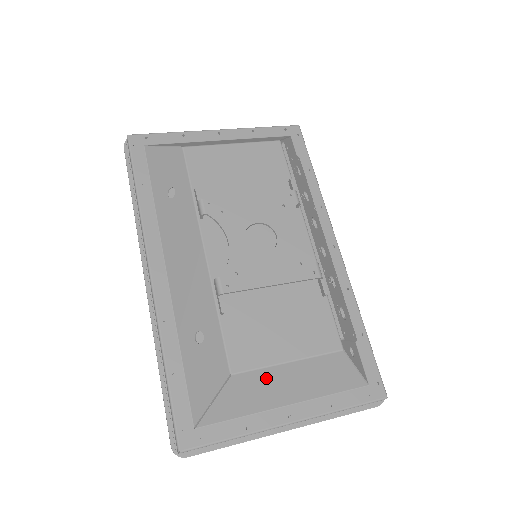
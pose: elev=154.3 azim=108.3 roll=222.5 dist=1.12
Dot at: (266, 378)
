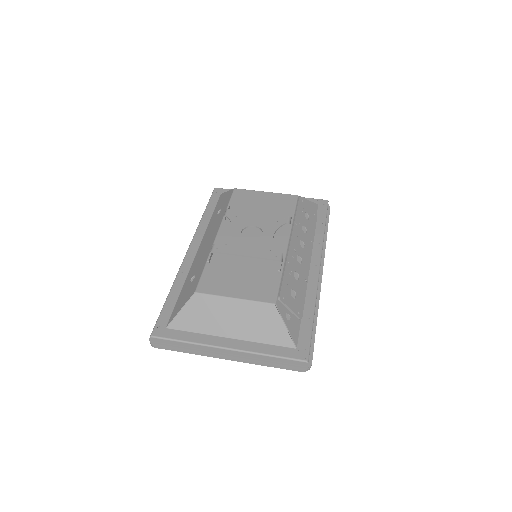
Dot at: (217, 306)
